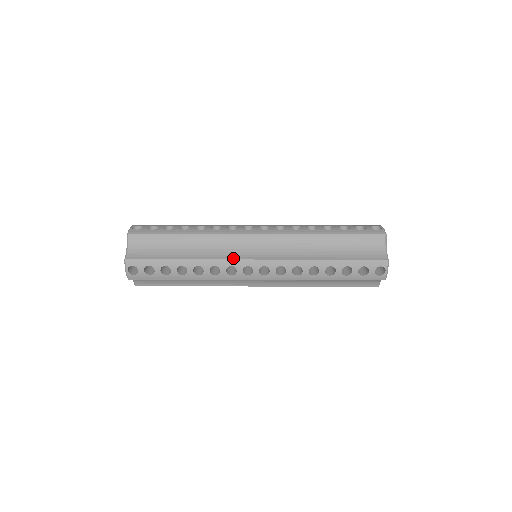
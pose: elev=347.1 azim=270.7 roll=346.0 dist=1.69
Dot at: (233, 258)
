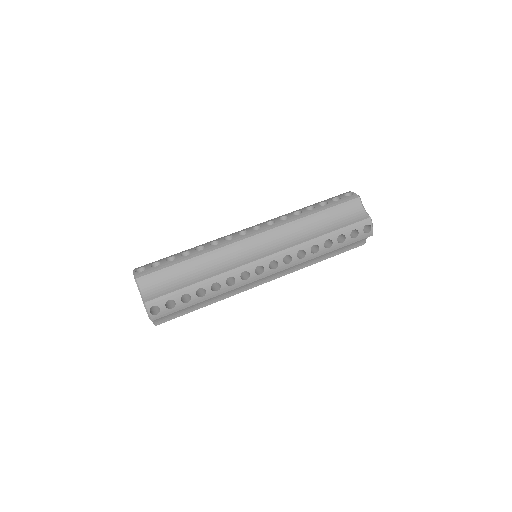
Dot at: (243, 264)
